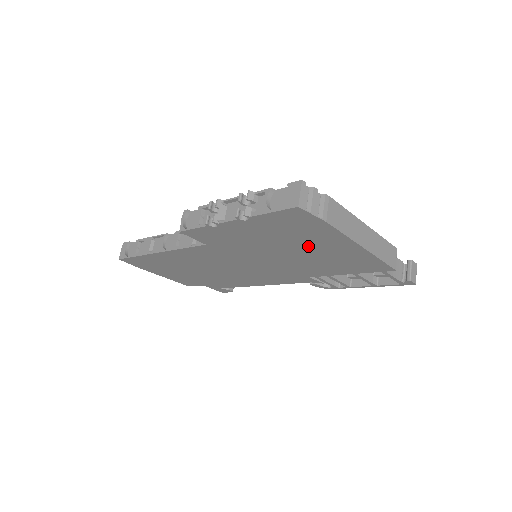
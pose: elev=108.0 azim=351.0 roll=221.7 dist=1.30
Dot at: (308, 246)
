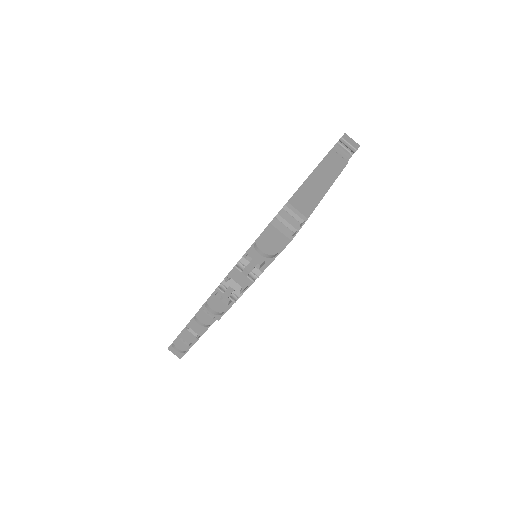
Dot at: occluded
